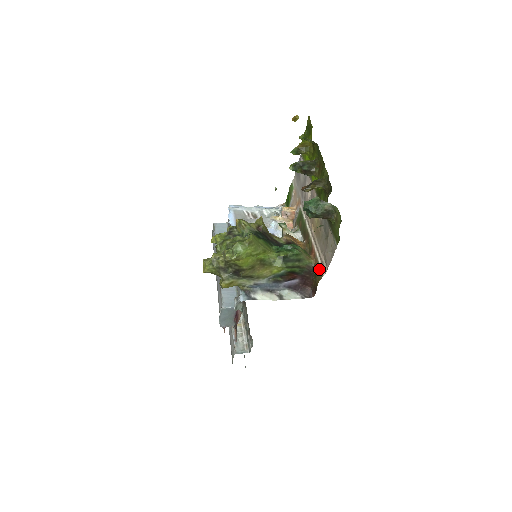
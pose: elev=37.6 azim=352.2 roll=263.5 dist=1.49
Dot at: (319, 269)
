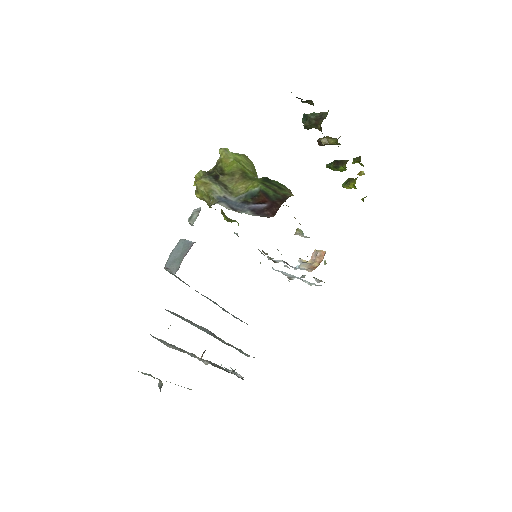
Dot at: occluded
